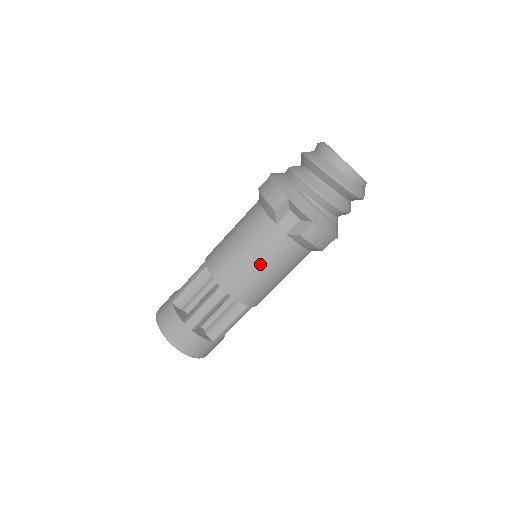
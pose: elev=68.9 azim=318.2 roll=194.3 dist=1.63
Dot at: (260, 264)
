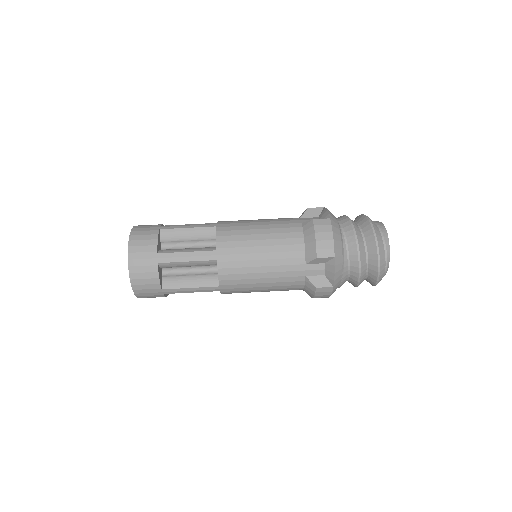
Dot at: (262, 226)
